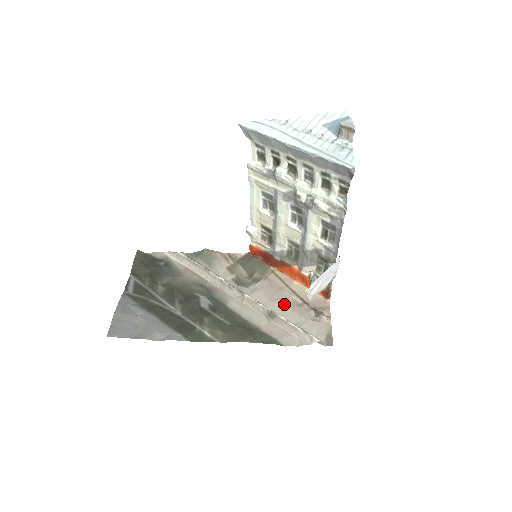
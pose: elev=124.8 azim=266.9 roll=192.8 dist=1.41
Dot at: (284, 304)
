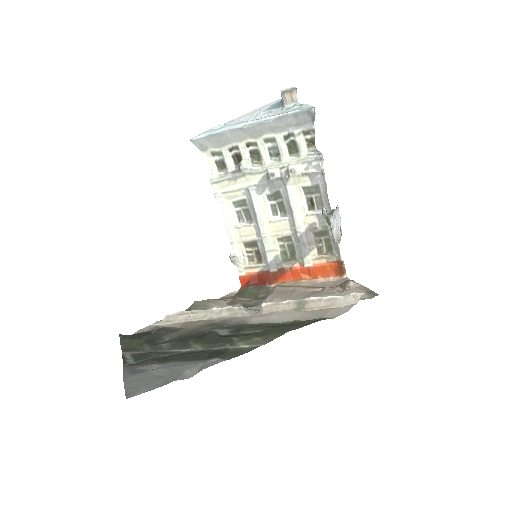
Dot at: (306, 296)
